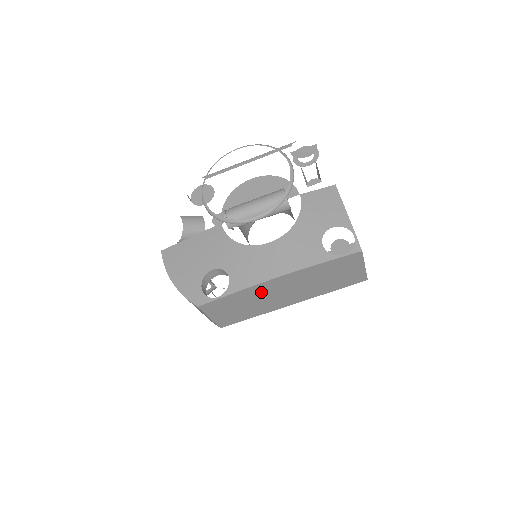
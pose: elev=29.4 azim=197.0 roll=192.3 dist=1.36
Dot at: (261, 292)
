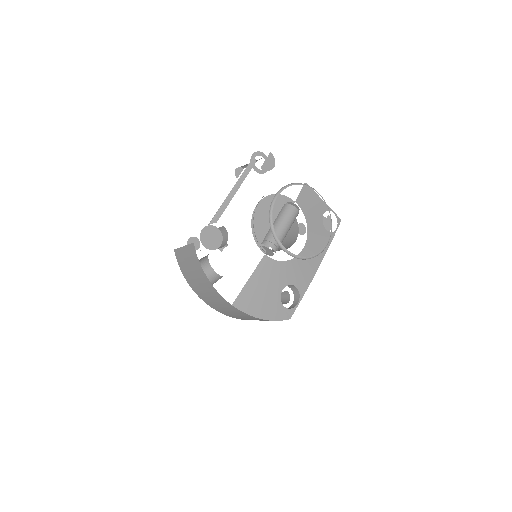
Dot at: occluded
